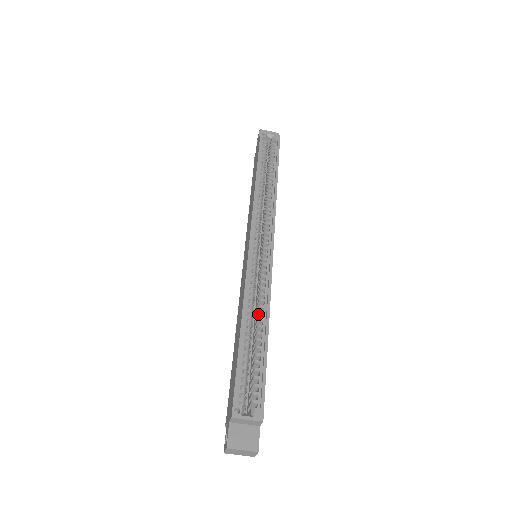
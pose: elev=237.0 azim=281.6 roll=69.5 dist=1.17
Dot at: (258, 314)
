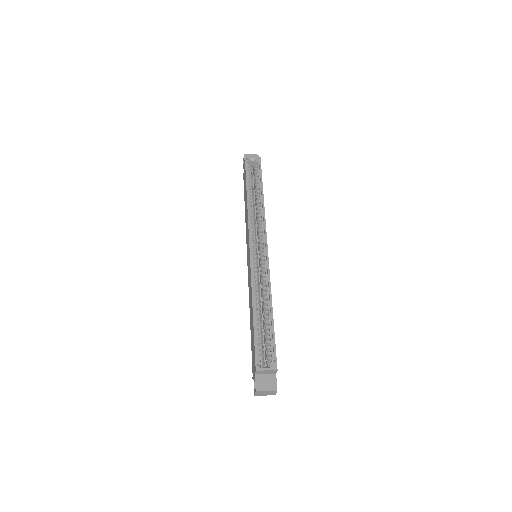
Dot at: (264, 299)
